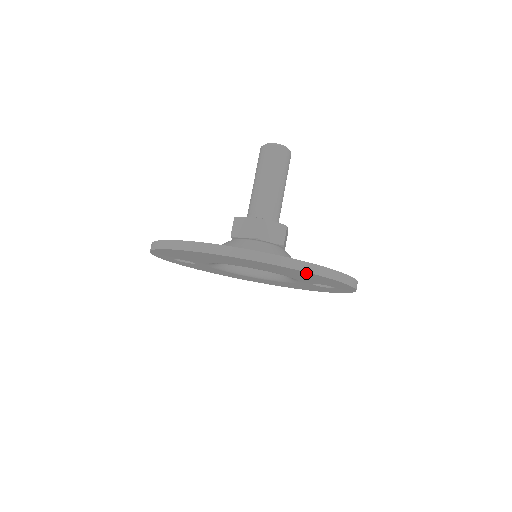
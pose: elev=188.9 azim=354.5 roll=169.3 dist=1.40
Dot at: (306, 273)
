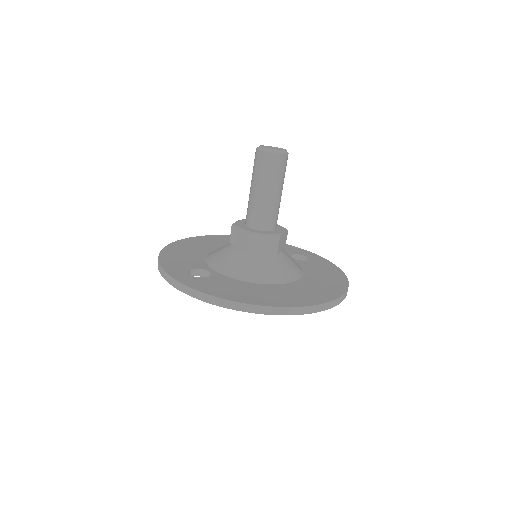
Dot at: occluded
